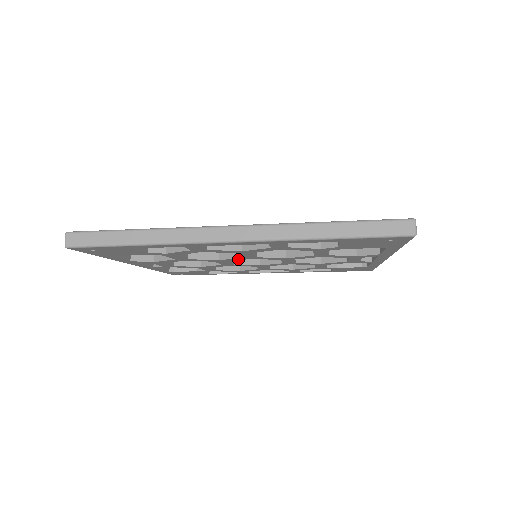
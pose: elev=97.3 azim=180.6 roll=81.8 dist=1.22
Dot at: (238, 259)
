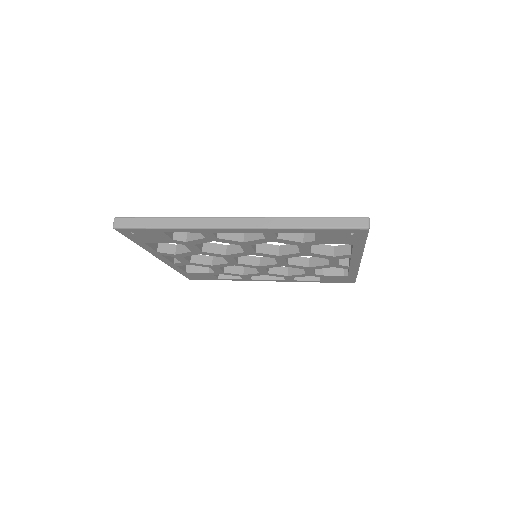
Dot at: (241, 255)
